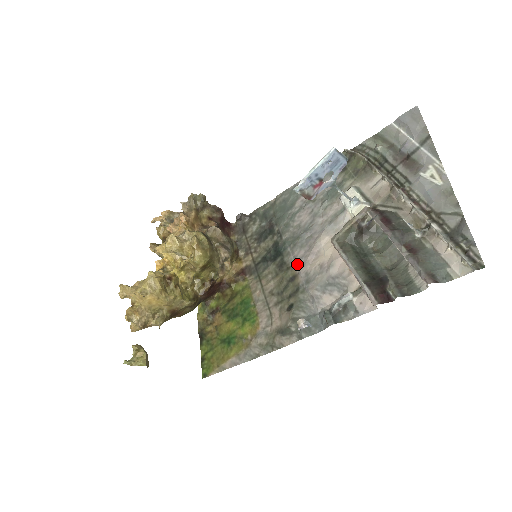
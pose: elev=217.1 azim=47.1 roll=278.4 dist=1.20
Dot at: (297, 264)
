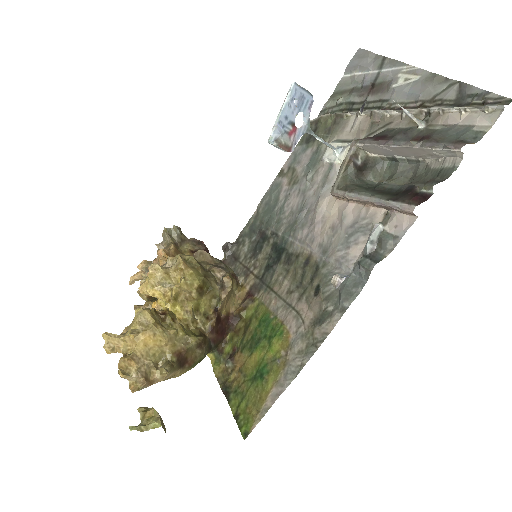
Dot at: (305, 244)
